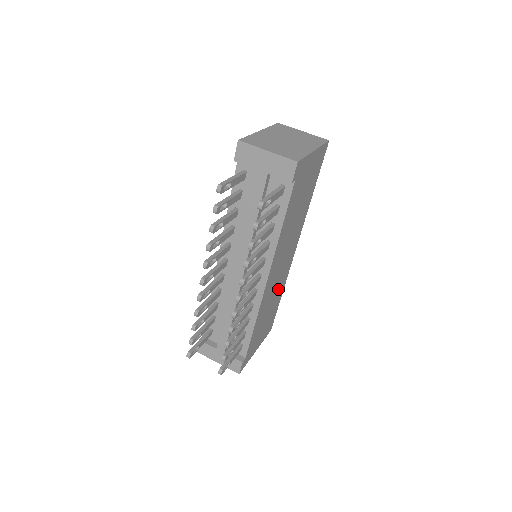
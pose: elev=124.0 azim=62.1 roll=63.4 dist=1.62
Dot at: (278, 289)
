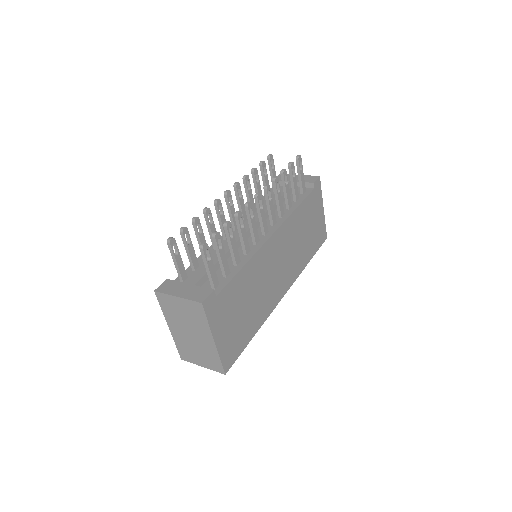
Dot at: (261, 302)
